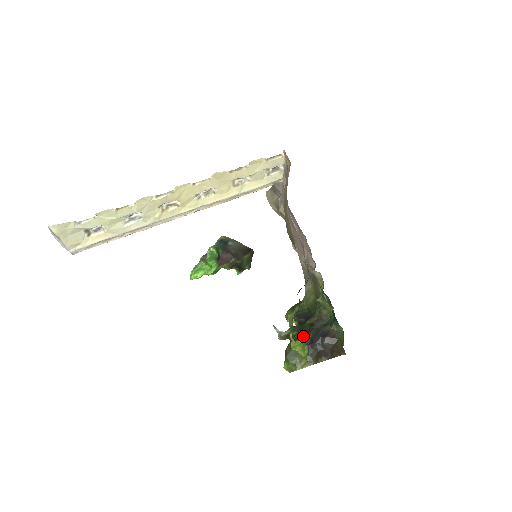
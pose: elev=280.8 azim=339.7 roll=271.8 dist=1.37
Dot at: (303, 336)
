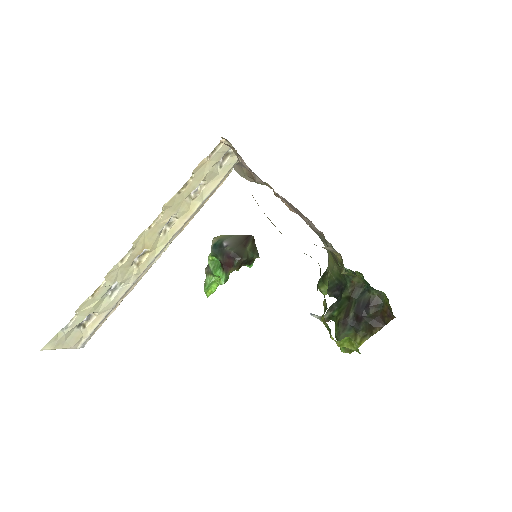
Dot at: (345, 315)
